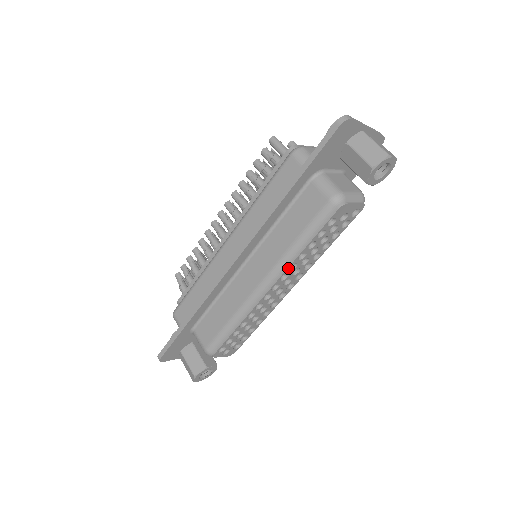
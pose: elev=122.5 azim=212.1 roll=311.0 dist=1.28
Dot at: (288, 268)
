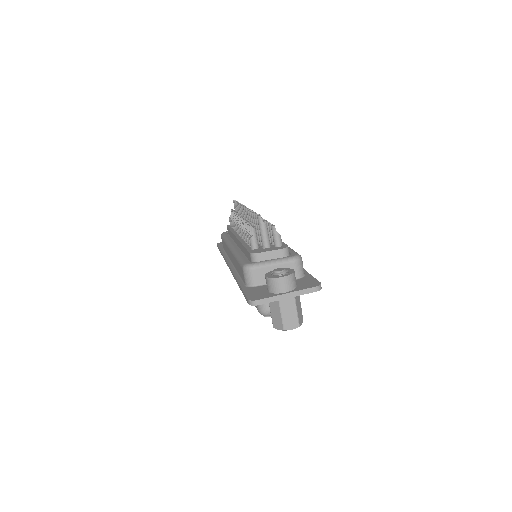
Dot at: occluded
